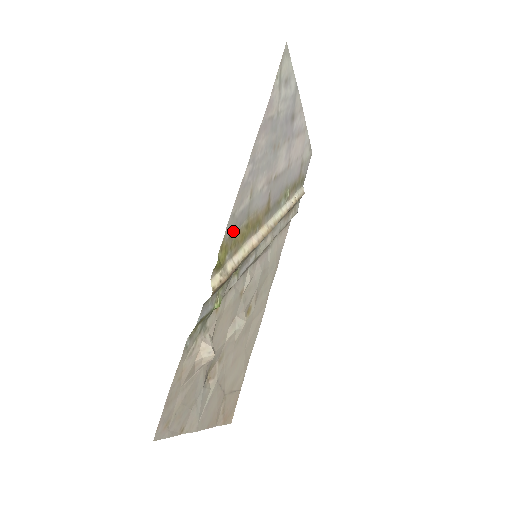
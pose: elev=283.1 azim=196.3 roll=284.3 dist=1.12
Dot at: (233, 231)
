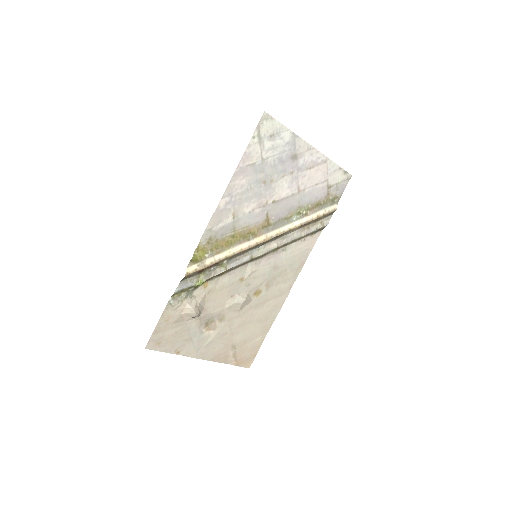
Dot at: (213, 239)
